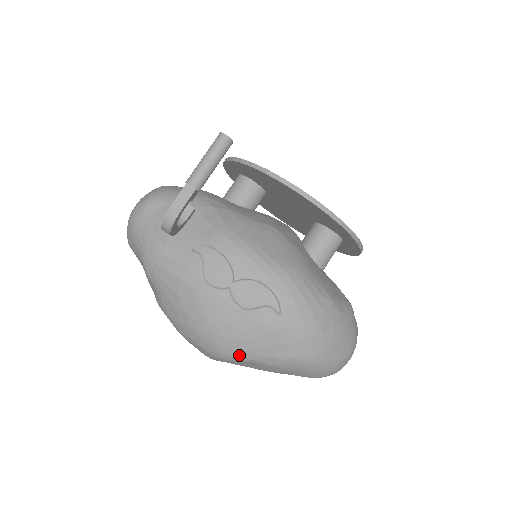
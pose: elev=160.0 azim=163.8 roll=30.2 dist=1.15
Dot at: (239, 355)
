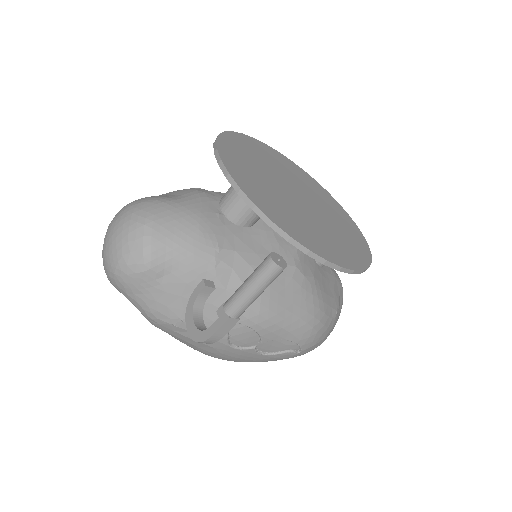
Dot at: occluded
